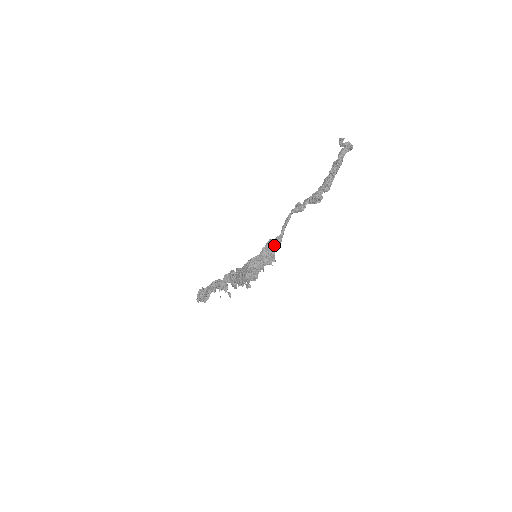
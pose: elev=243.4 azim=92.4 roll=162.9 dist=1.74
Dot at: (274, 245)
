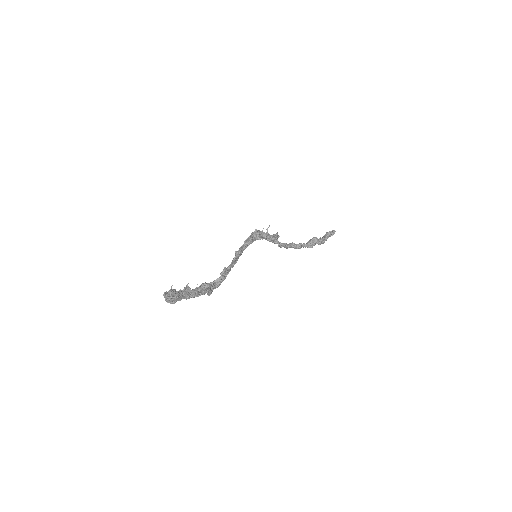
Dot at: (277, 242)
